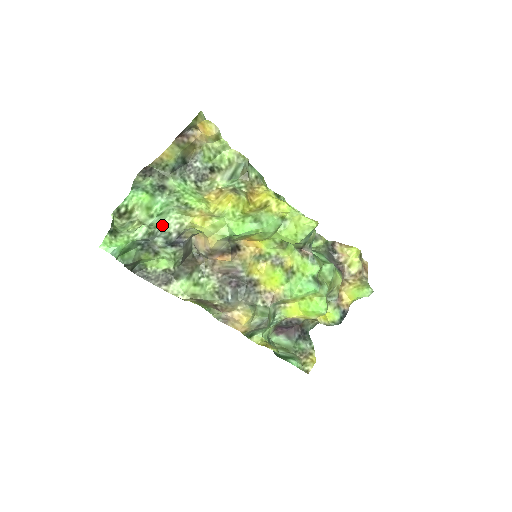
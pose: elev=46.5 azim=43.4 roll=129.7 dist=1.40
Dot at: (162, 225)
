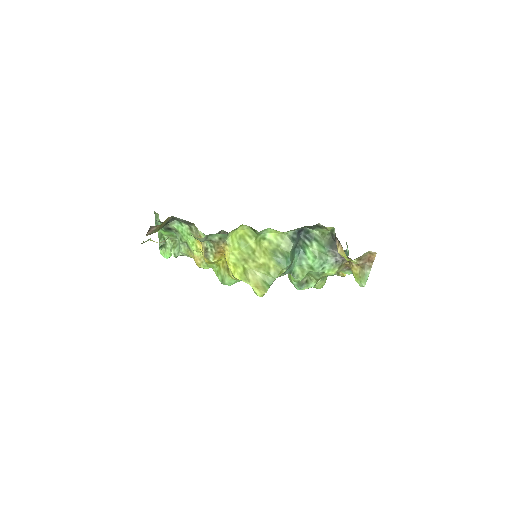
Dot at: occluded
